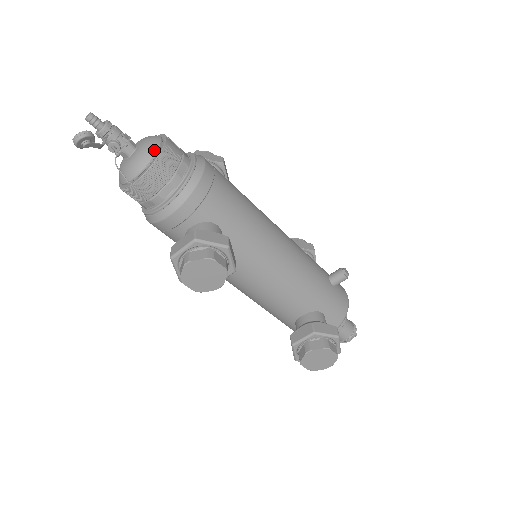
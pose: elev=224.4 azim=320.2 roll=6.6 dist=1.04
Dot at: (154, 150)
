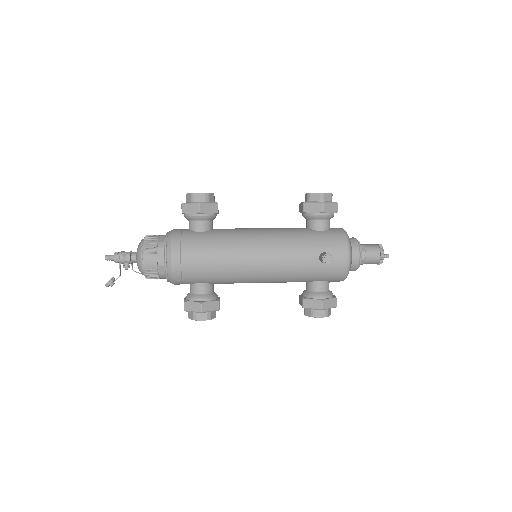
Dot at: (141, 269)
